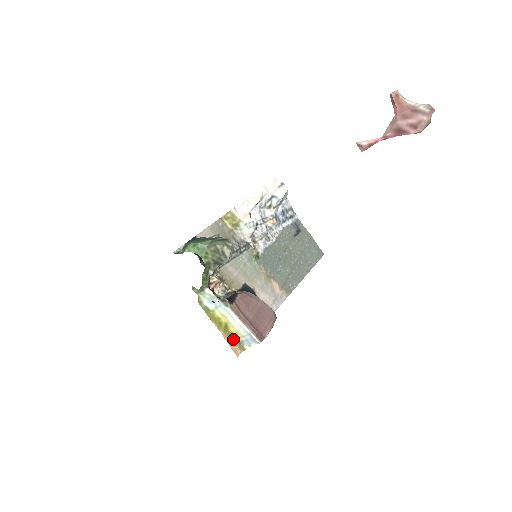
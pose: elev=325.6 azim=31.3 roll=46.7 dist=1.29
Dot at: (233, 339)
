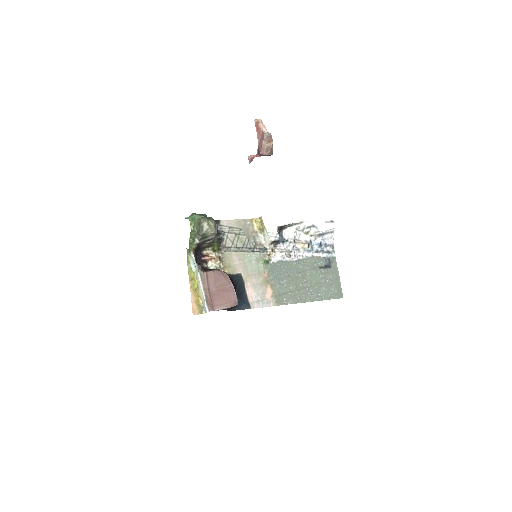
Dot at: (198, 301)
